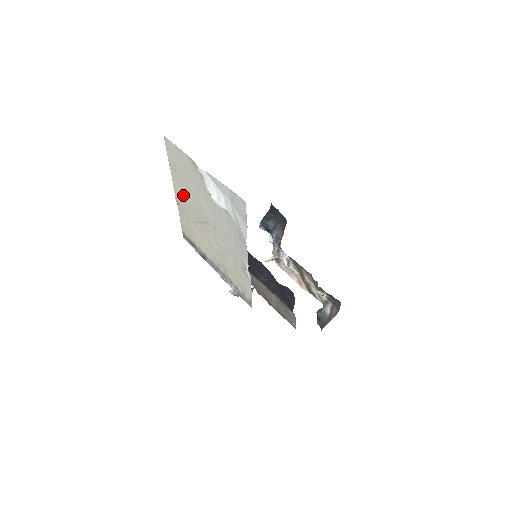
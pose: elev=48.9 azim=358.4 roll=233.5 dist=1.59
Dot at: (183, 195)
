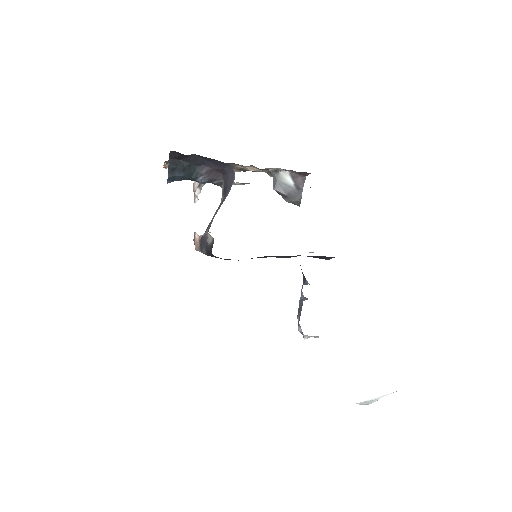
Dot at: occluded
